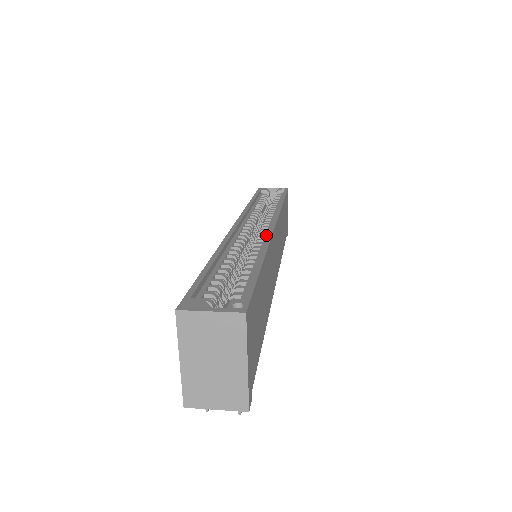
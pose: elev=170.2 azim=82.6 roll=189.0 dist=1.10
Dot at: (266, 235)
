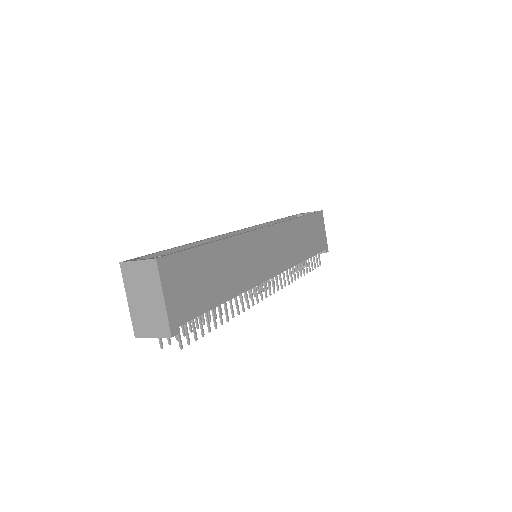
Dot at: occluded
